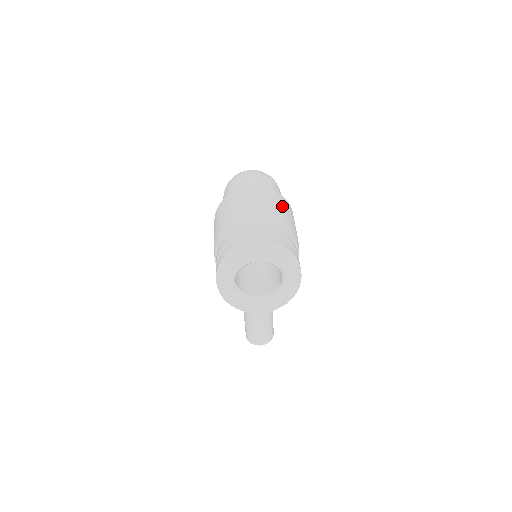
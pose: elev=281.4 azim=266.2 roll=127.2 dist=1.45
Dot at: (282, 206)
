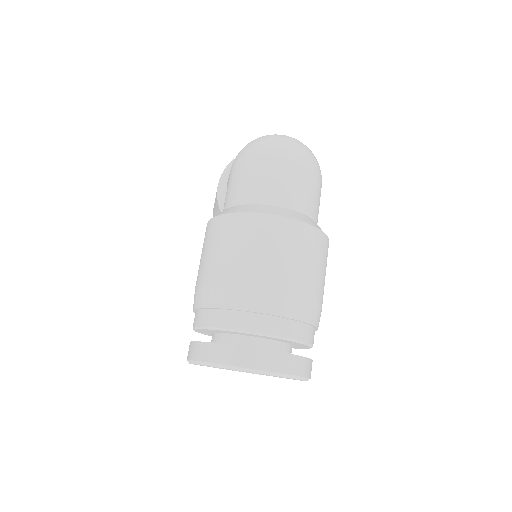
Dot at: (316, 262)
